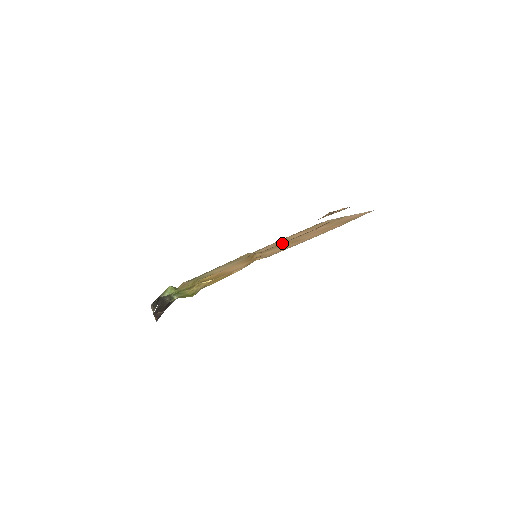
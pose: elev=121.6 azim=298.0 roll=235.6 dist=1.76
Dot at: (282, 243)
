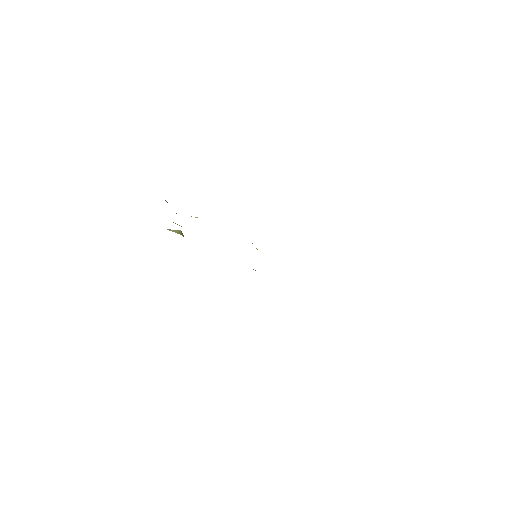
Dot at: occluded
